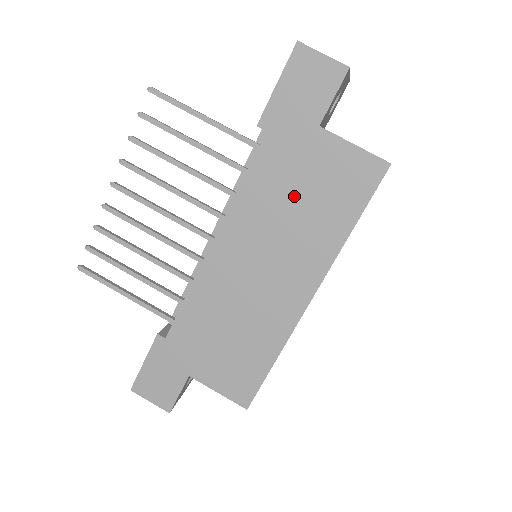
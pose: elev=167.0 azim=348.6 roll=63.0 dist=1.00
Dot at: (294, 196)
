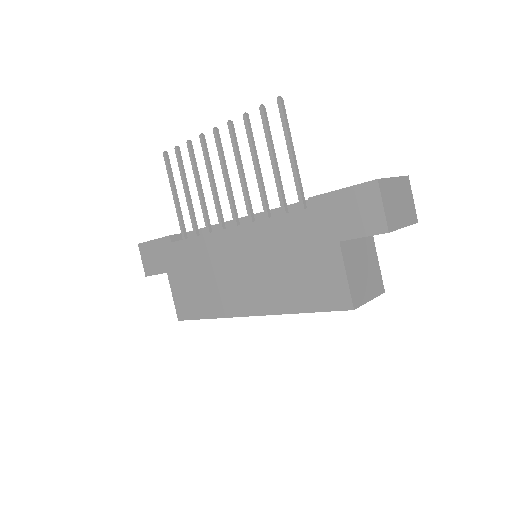
Dot at: (290, 259)
